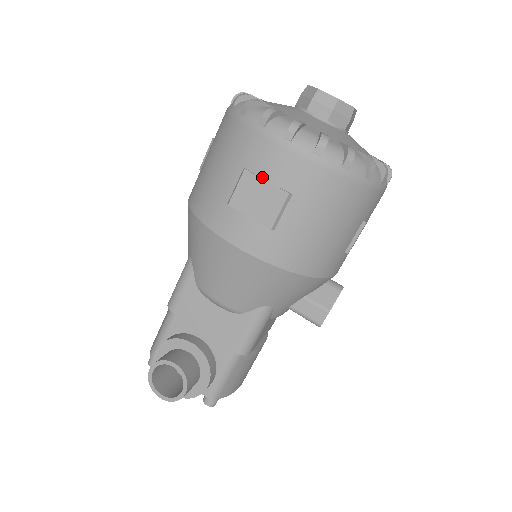
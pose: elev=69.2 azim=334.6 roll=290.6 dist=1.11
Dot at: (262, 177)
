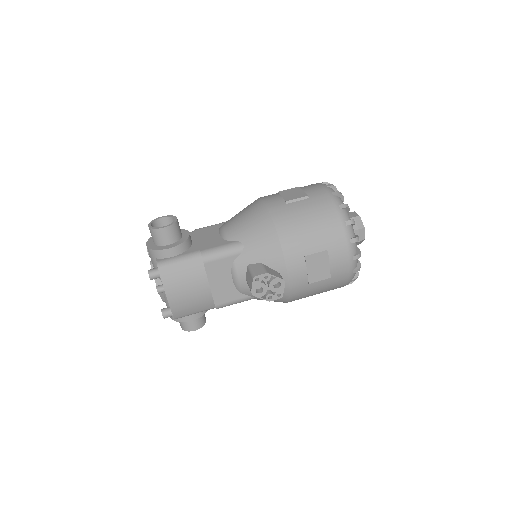
Dot at: (303, 190)
